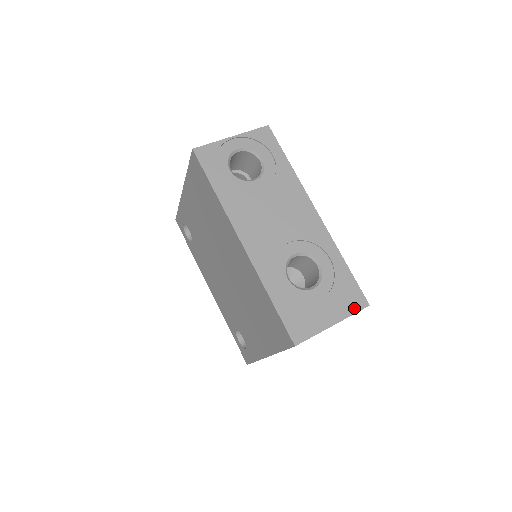
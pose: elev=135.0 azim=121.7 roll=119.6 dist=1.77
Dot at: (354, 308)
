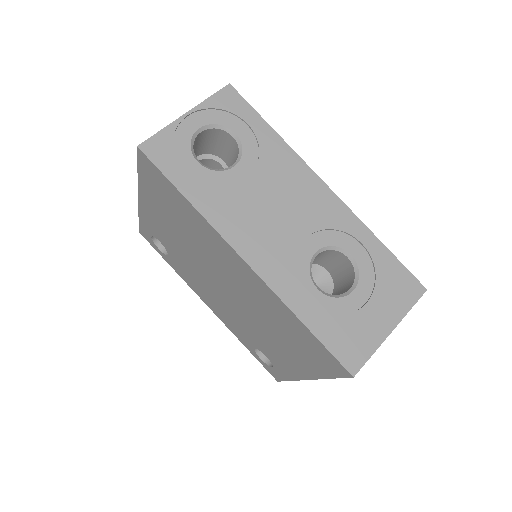
Dot at: (410, 300)
